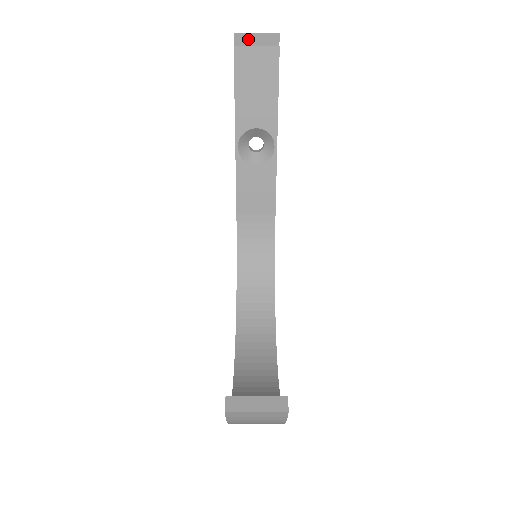
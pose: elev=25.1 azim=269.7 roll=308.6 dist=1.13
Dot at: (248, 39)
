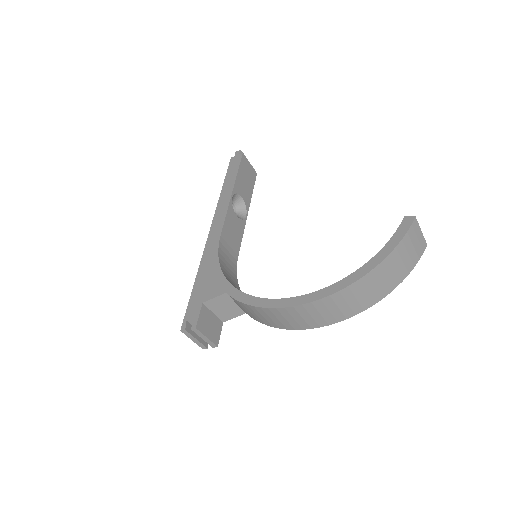
Dot at: occluded
